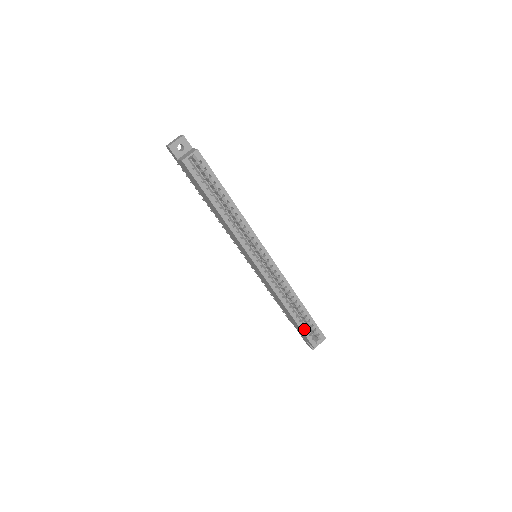
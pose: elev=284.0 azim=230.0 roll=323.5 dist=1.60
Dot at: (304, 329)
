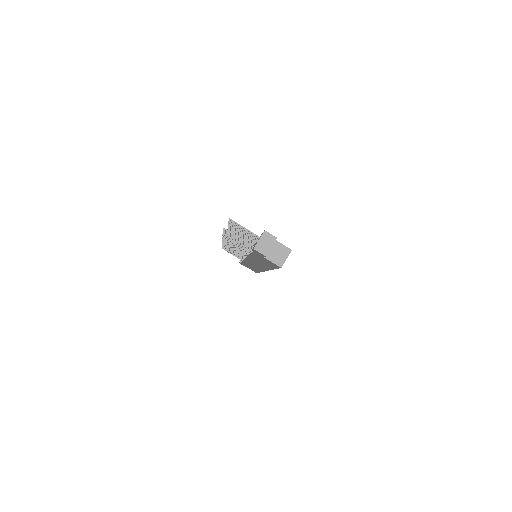
Dot at: occluded
